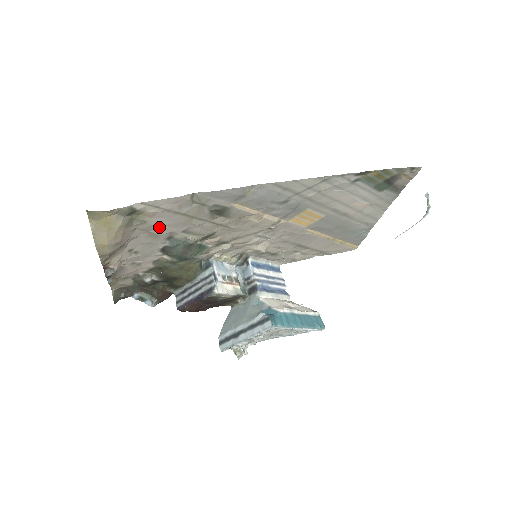
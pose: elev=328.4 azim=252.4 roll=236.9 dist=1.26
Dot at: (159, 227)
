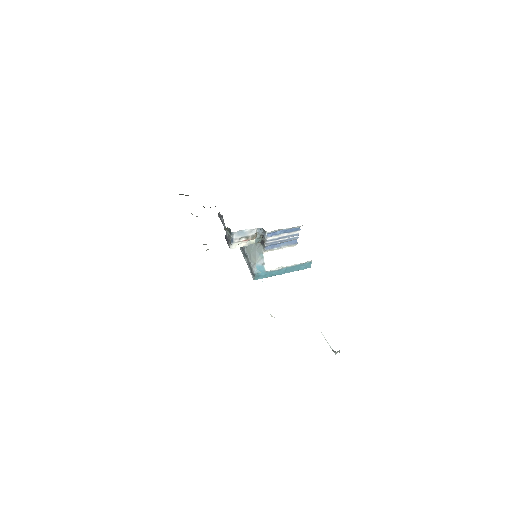
Dot at: occluded
